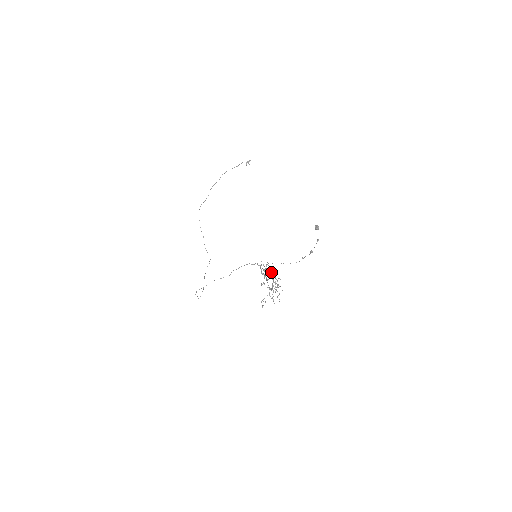
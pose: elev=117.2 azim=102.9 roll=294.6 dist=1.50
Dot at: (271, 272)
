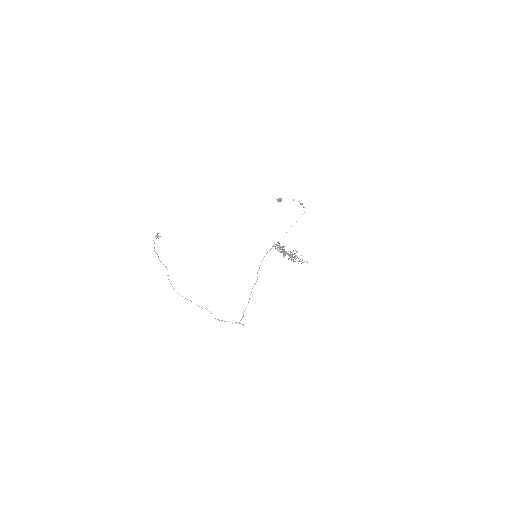
Dot at: occluded
